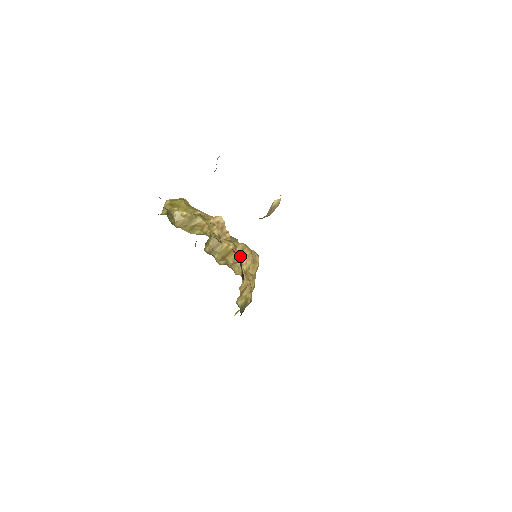
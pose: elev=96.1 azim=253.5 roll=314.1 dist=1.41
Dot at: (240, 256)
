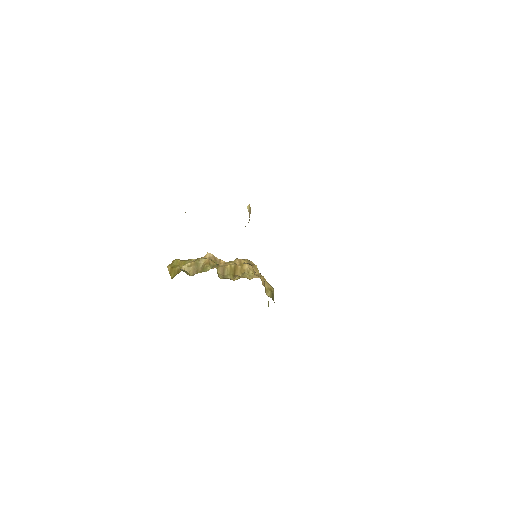
Dot at: (242, 267)
